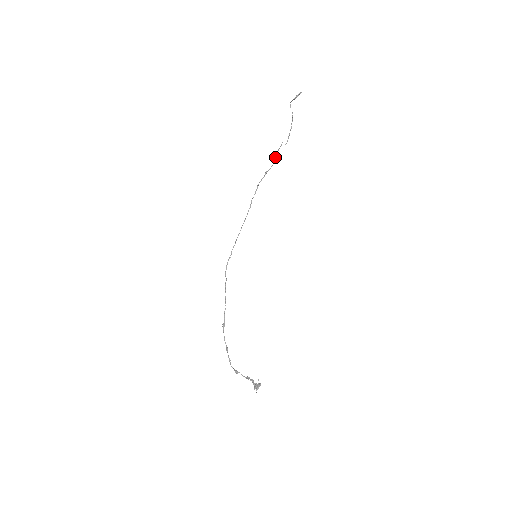
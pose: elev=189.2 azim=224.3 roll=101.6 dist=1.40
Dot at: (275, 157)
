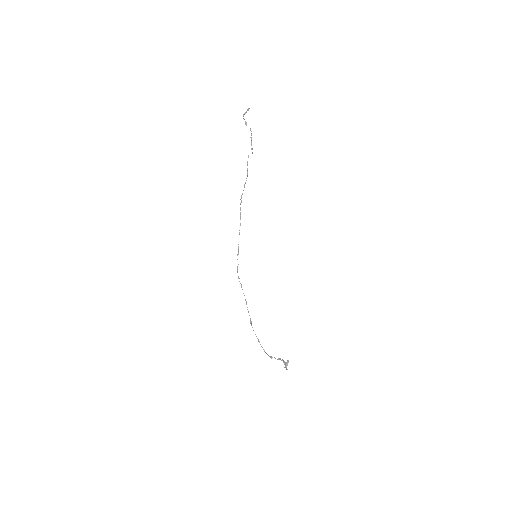
Dot at: (247, 170)
